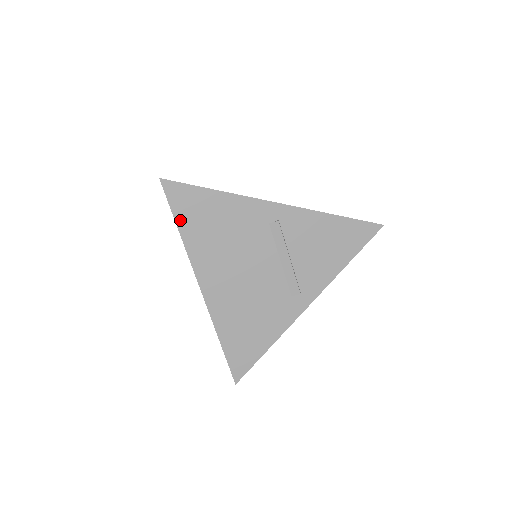
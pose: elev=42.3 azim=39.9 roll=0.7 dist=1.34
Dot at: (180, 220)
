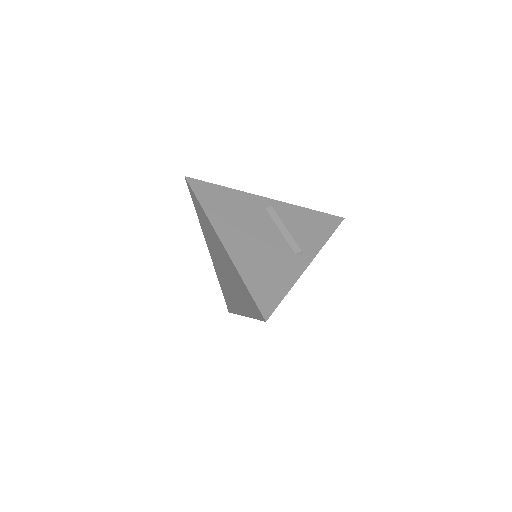
Dot at: (201, 199)
